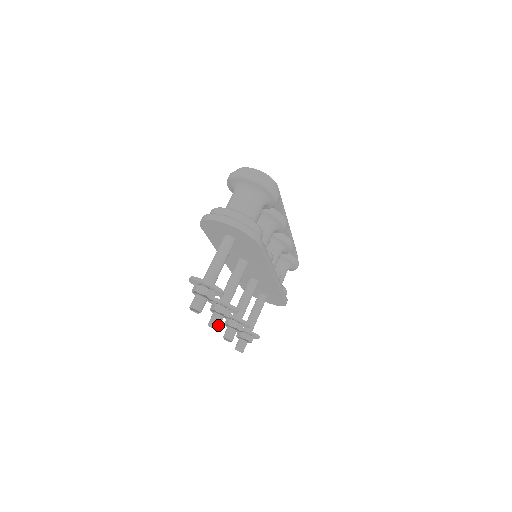
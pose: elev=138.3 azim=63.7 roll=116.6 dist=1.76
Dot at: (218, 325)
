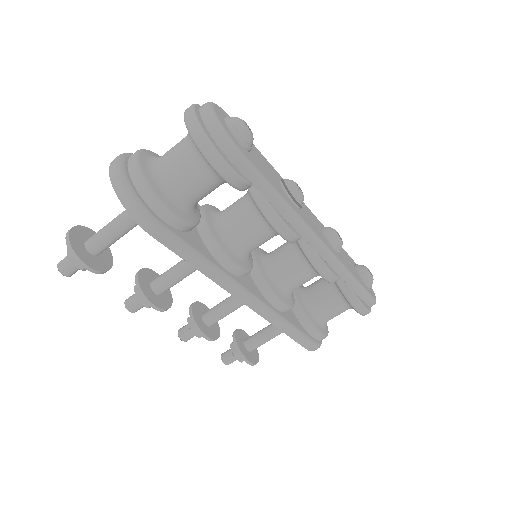
Dot at: (131, 308)
